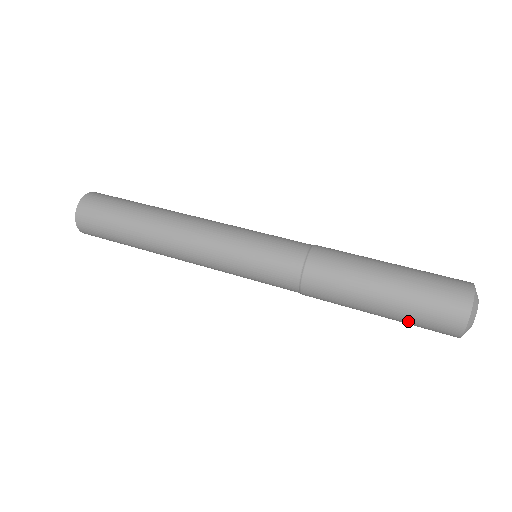
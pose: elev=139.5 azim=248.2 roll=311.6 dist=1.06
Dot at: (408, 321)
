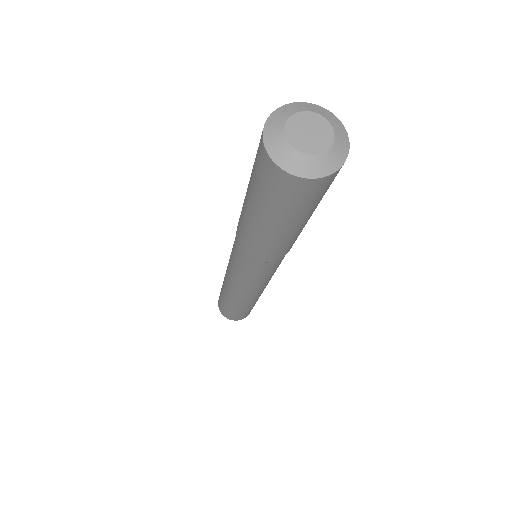
Dot at: (257, 194)
